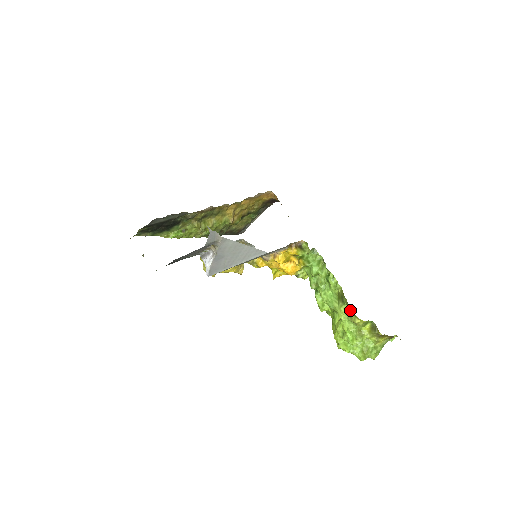
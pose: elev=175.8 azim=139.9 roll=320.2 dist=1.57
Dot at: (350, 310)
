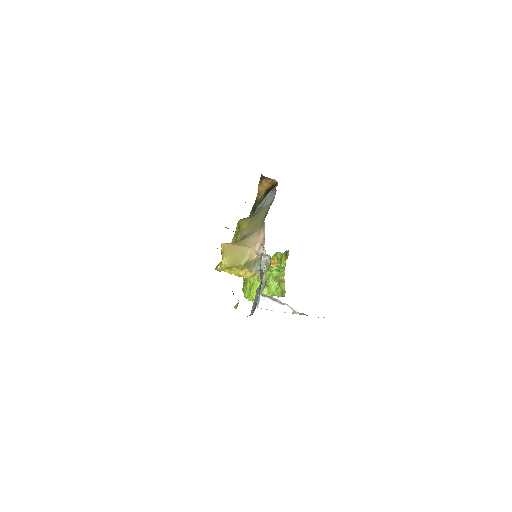
Dot at: (282, 291)
